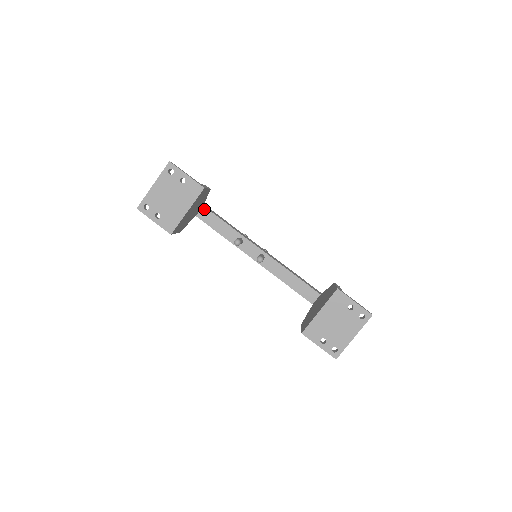
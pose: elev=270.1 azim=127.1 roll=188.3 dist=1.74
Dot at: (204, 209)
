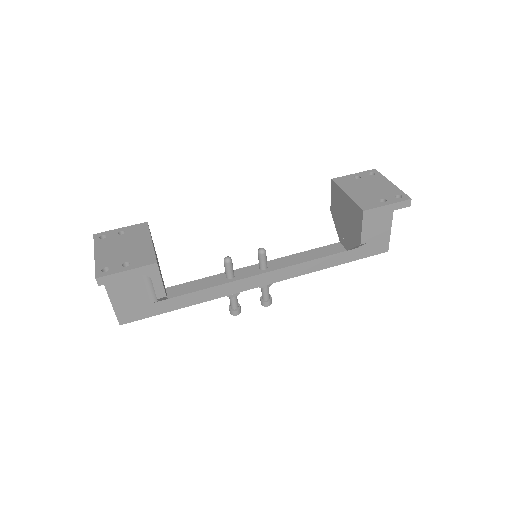
Dot at: (169, 289)
